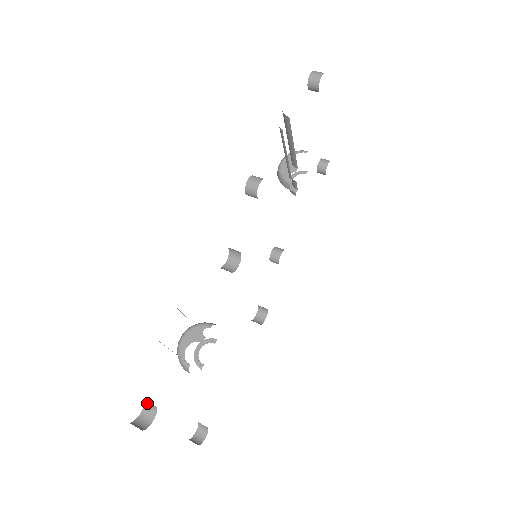
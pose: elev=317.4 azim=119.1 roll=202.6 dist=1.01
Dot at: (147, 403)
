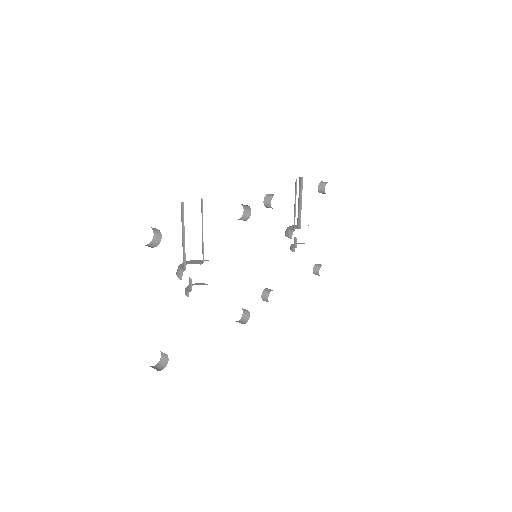
Dot at: (155, 239)
